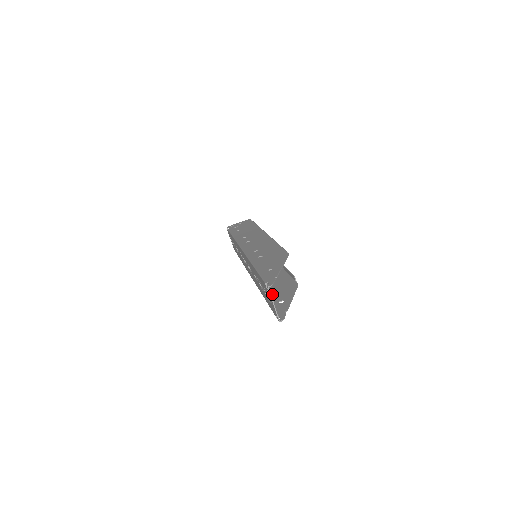
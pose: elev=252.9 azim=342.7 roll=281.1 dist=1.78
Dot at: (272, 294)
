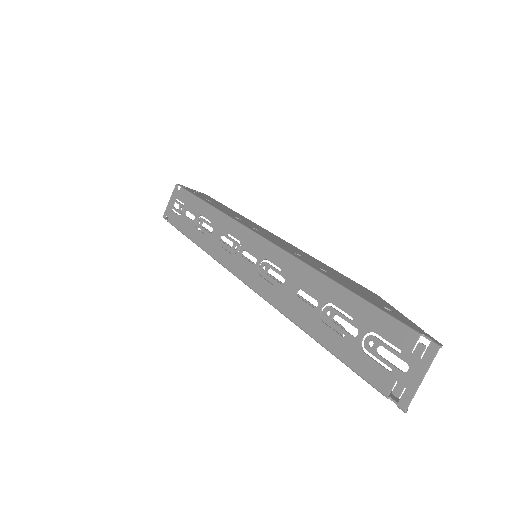
Dot at: occluded
